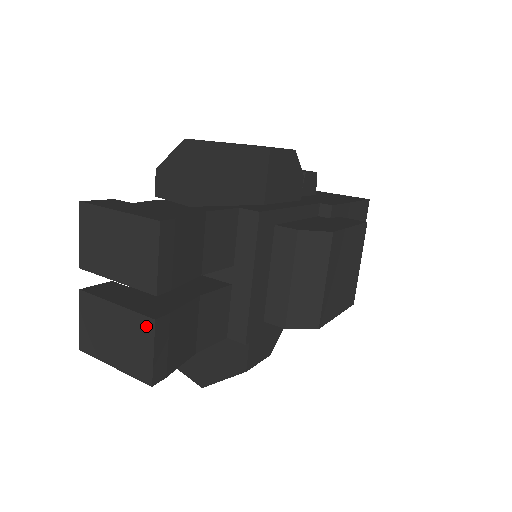
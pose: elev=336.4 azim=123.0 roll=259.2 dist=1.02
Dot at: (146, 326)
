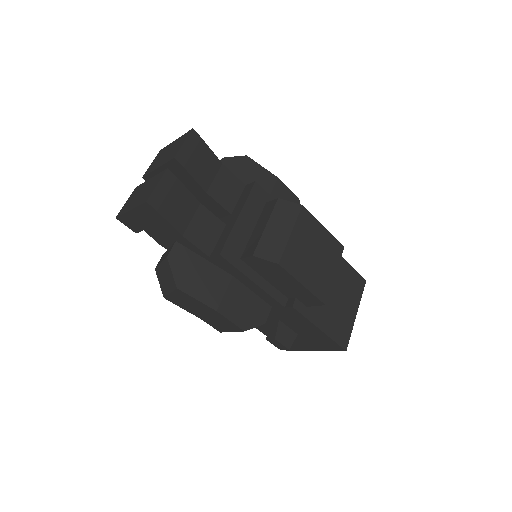
Dot at: (161, 175)
